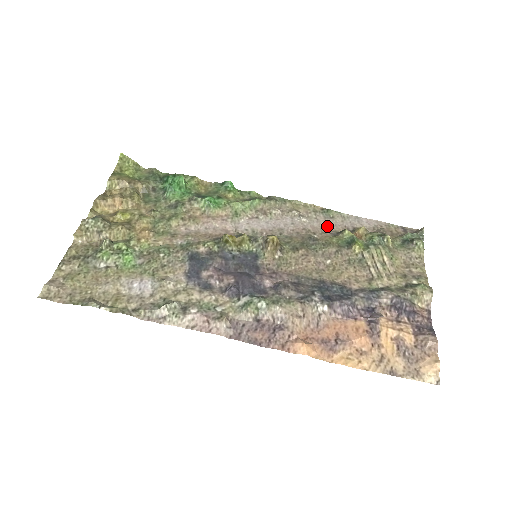
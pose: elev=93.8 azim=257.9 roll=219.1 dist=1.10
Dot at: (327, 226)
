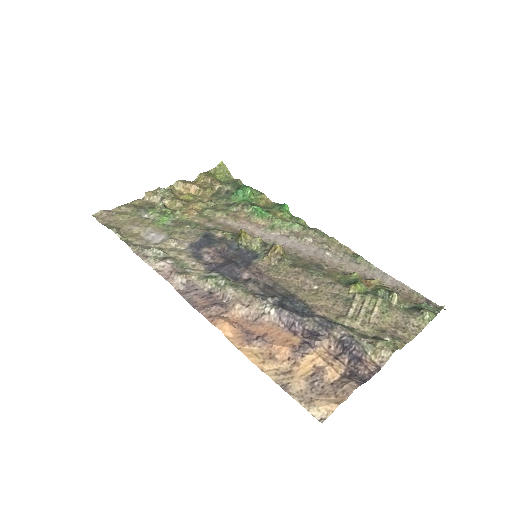
Dot at: (346, 266)
